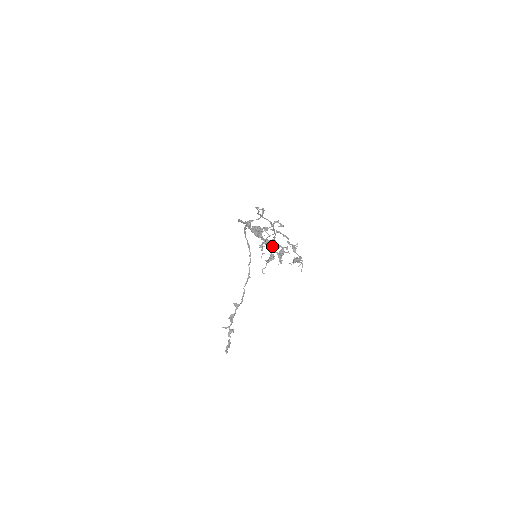
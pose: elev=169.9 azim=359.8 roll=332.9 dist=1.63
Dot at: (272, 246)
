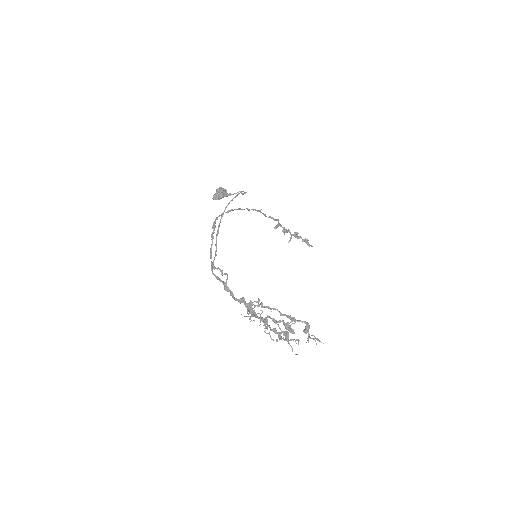
Dot at: occluded
